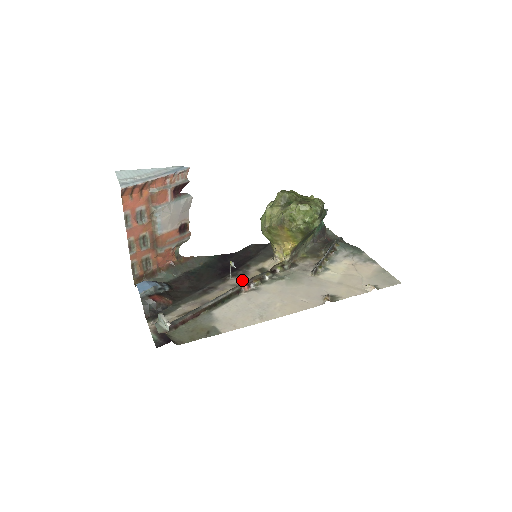
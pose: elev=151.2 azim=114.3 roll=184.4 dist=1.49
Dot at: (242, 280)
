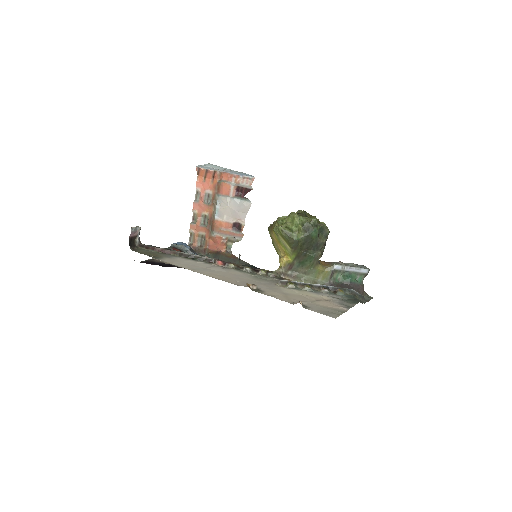
Dot at: occluded
